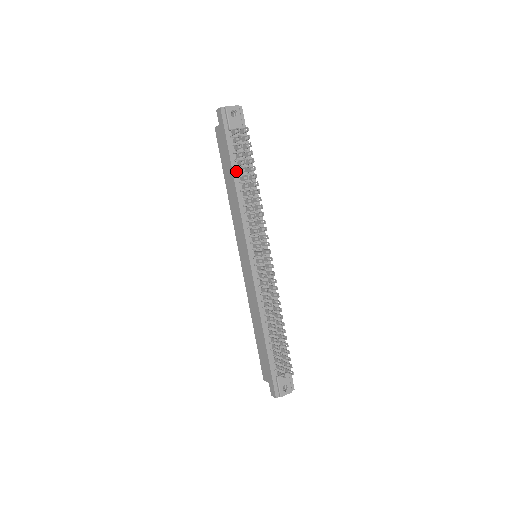
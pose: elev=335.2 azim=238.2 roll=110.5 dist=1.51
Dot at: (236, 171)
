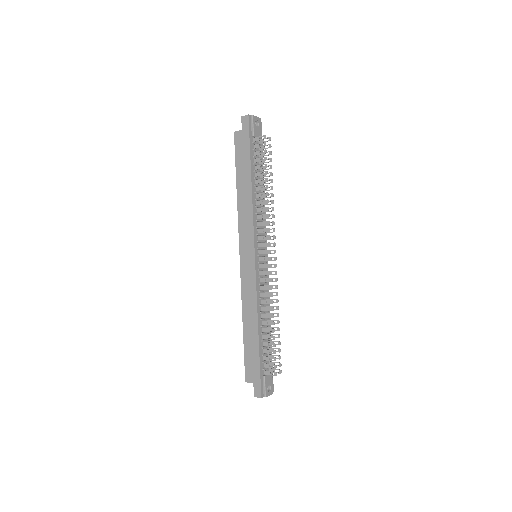
Dot at: (253, 173)
